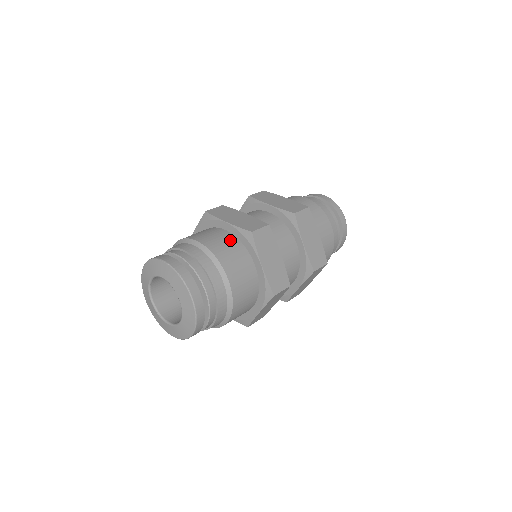
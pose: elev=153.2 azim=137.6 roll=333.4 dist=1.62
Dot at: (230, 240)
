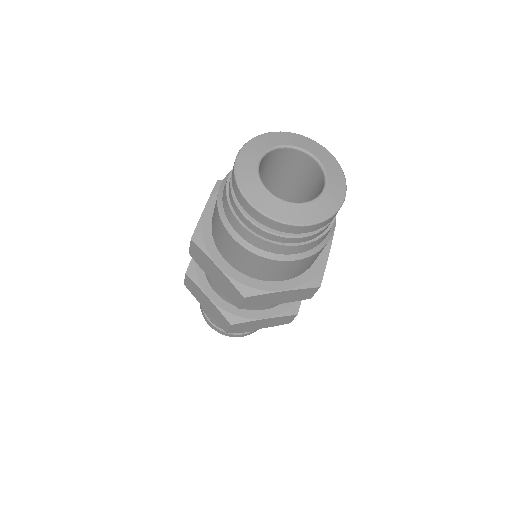
Dot at: occluded
